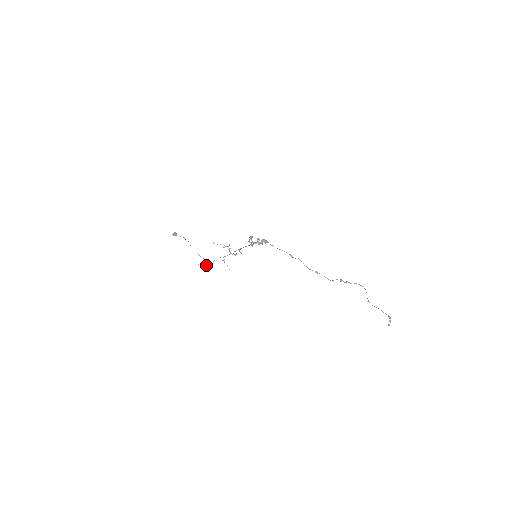
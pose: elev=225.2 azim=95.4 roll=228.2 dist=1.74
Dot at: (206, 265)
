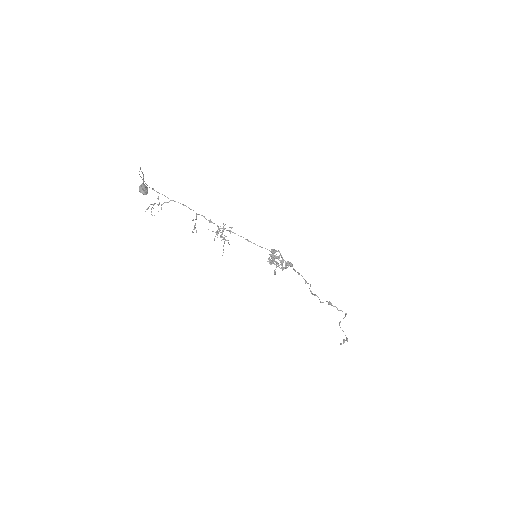
Dot at: (153, 205)
